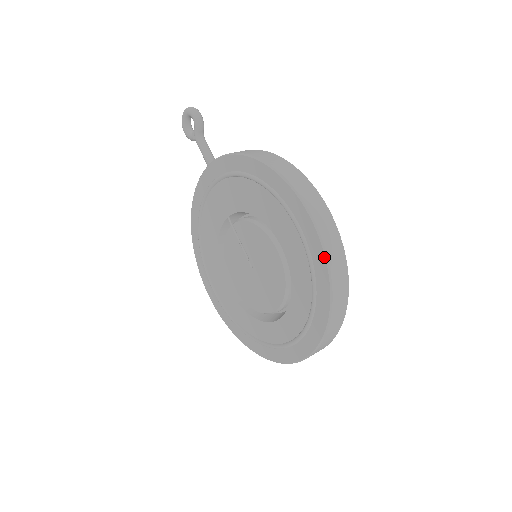
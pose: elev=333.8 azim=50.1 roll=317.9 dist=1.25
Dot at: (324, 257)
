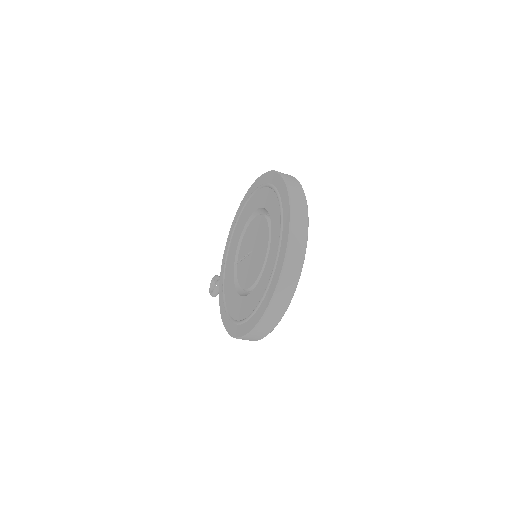
Dot at: (265, 173)
